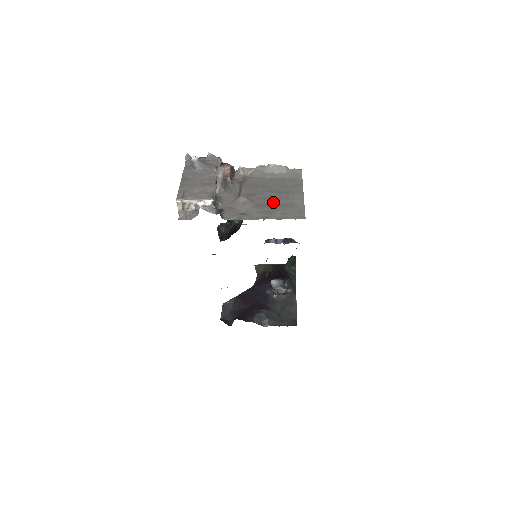
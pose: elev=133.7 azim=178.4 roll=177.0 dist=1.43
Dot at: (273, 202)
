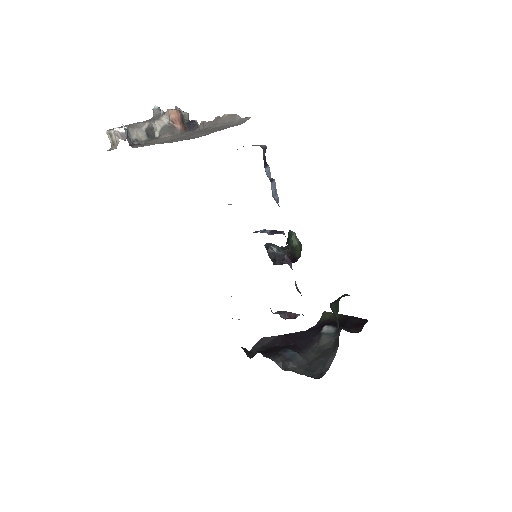
Dot at: (188, 136)
